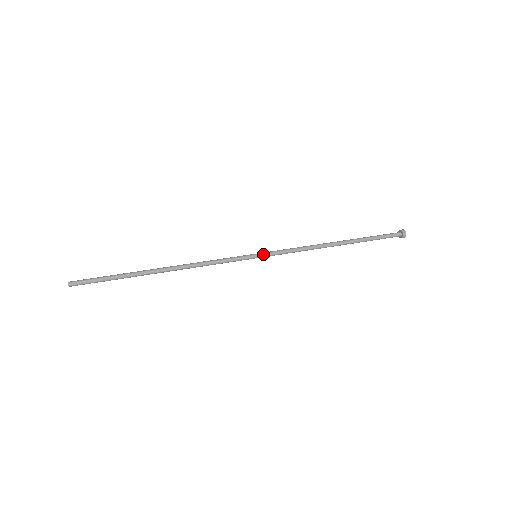
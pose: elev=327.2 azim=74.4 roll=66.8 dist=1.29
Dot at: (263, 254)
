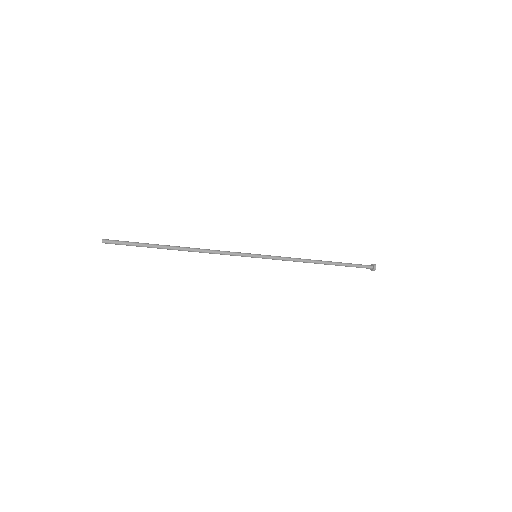
Dot at: (261, 255)
